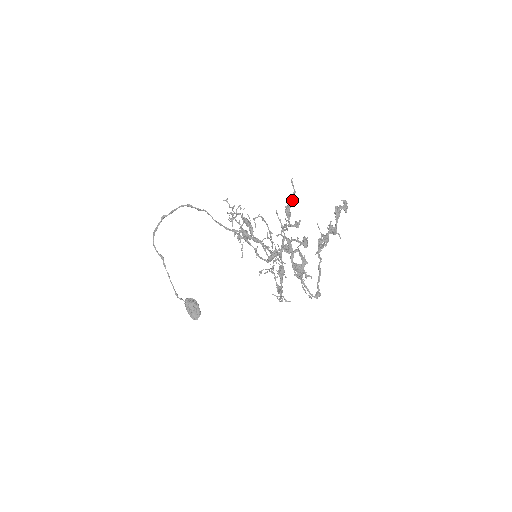
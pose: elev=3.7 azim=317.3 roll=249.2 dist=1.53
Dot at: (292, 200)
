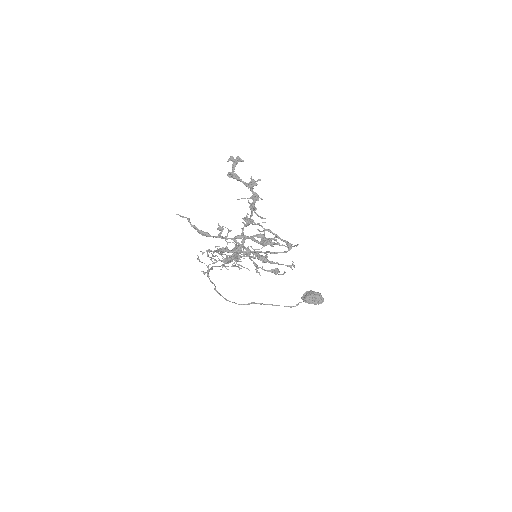
Dot at: (194, 227)
